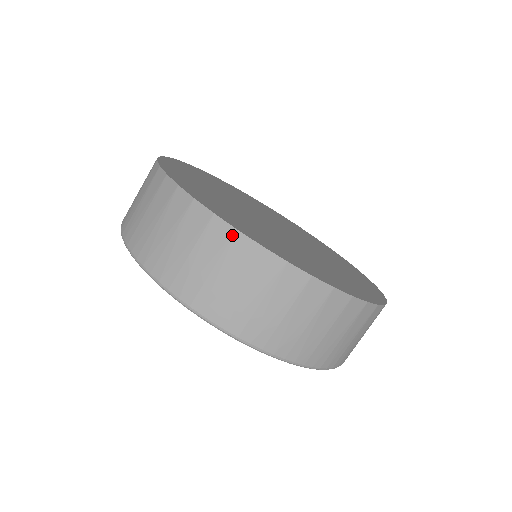
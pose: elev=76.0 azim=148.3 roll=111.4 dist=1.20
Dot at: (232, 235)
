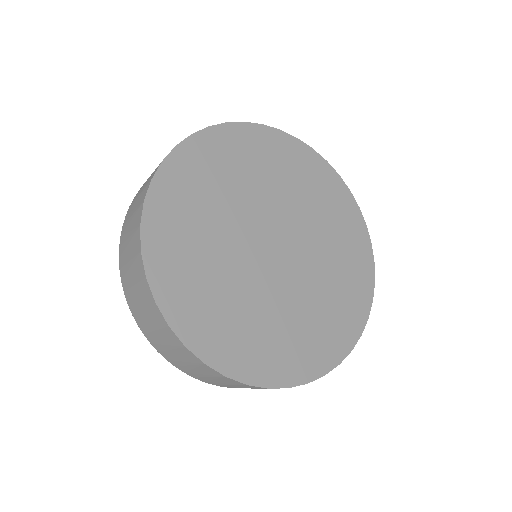
Dot at: (222, 376)
